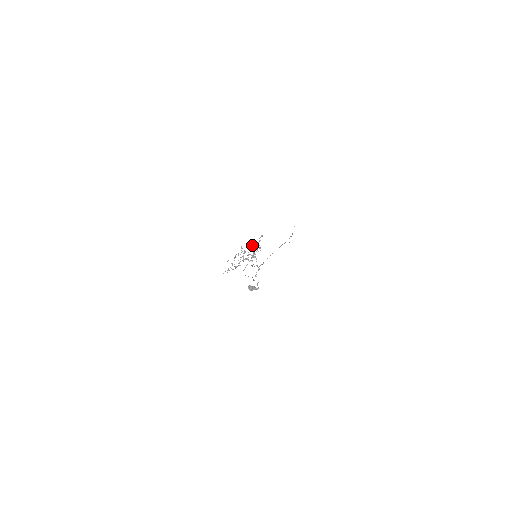
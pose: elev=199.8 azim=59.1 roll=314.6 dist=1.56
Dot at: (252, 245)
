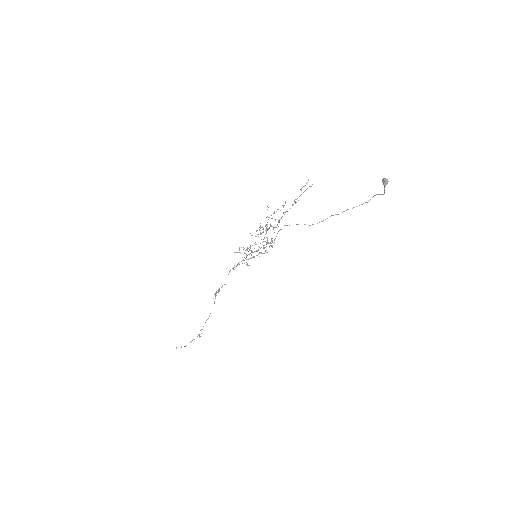
Dot at: occluded
